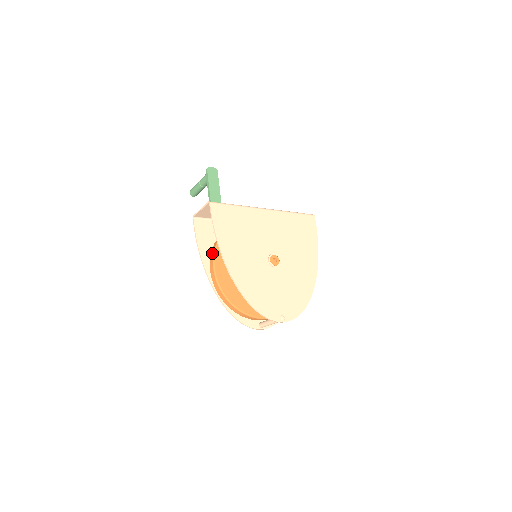
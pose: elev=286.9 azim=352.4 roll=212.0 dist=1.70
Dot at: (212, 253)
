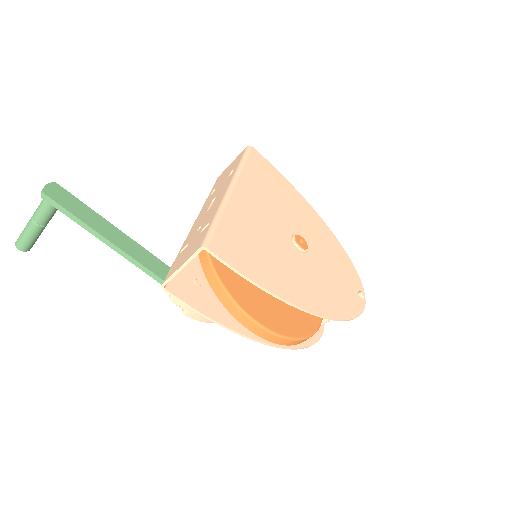
Dot at: (232, 308)
